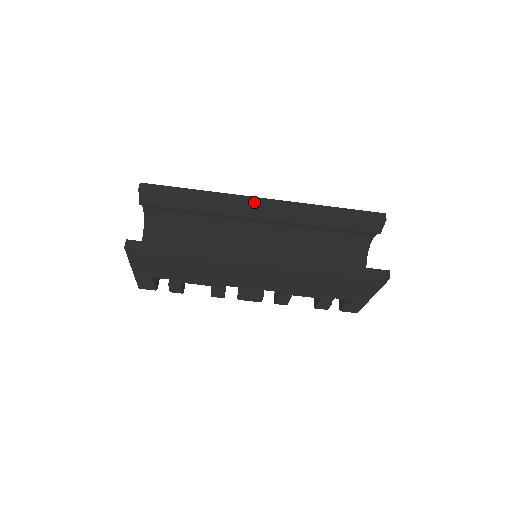
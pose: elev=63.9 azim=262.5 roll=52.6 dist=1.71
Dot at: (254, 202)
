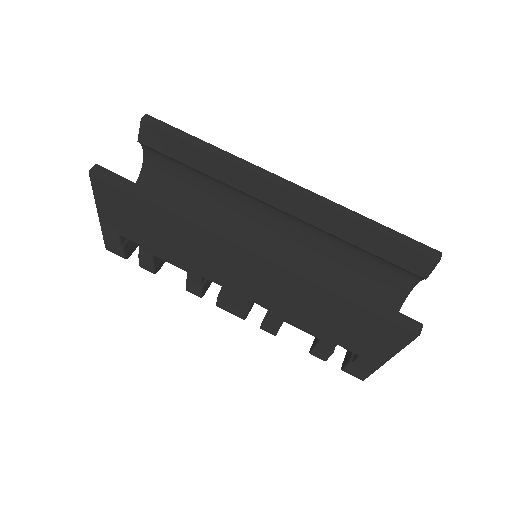
Dot at: (273, 180)
